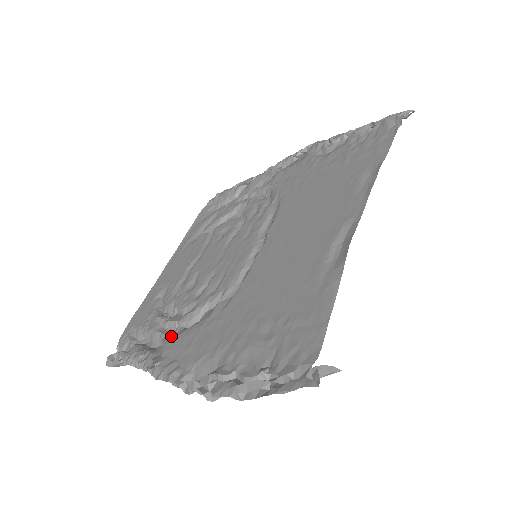
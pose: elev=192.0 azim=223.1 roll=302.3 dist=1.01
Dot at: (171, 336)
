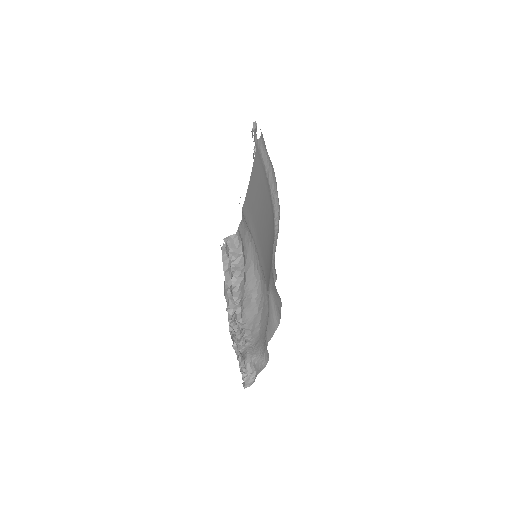
Dot at: occluded
